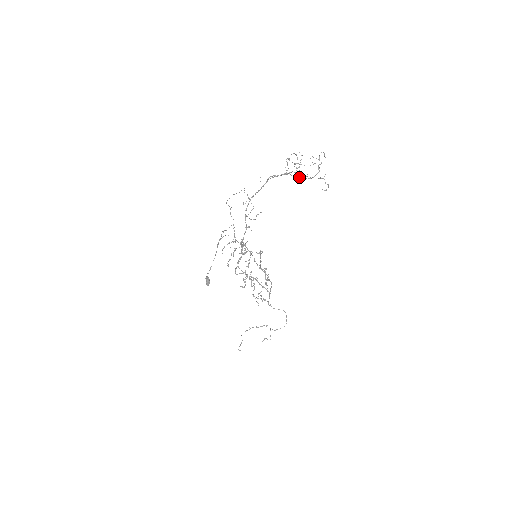
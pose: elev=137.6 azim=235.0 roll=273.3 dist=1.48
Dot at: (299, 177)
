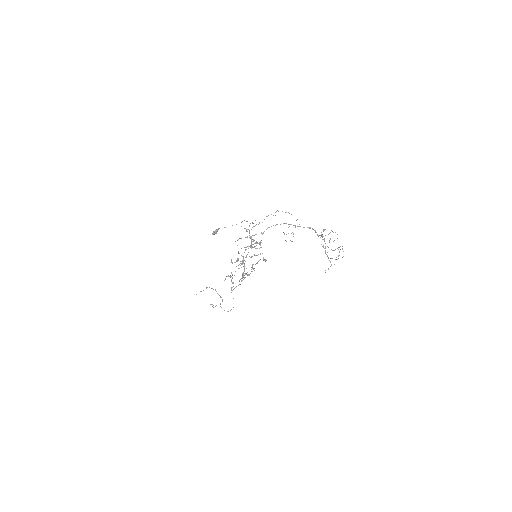
Dot at: (324, 248)
